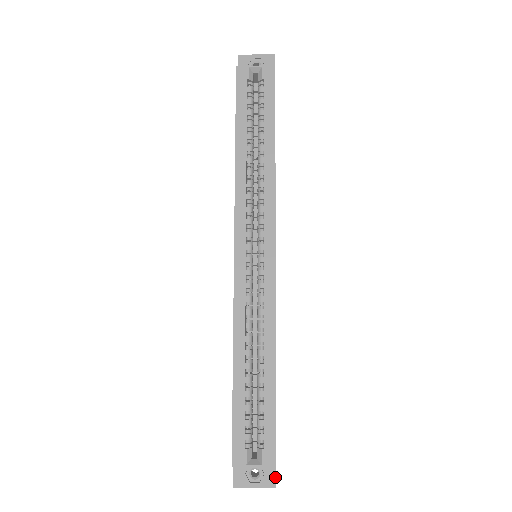
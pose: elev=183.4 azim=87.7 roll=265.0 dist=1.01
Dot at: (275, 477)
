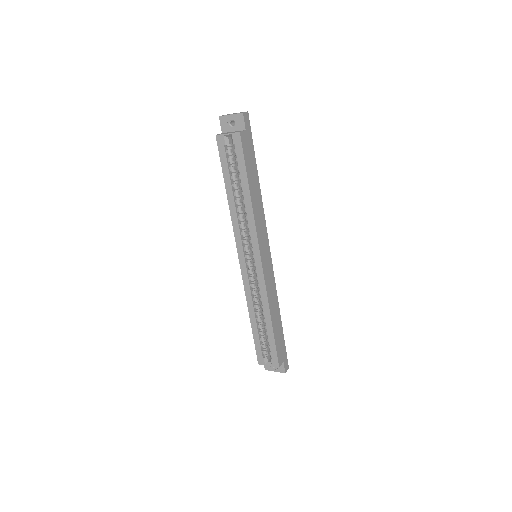
Dot at: (284, 368)
